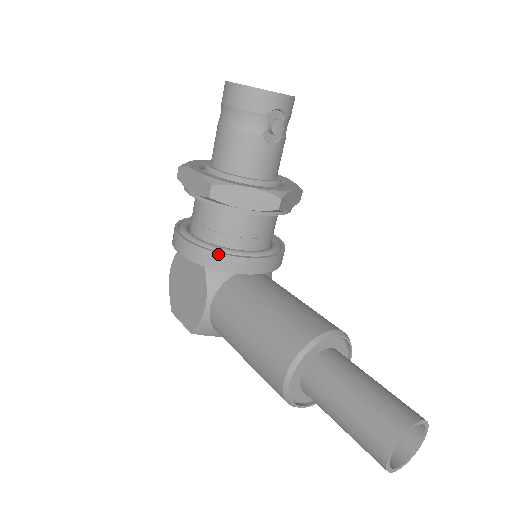
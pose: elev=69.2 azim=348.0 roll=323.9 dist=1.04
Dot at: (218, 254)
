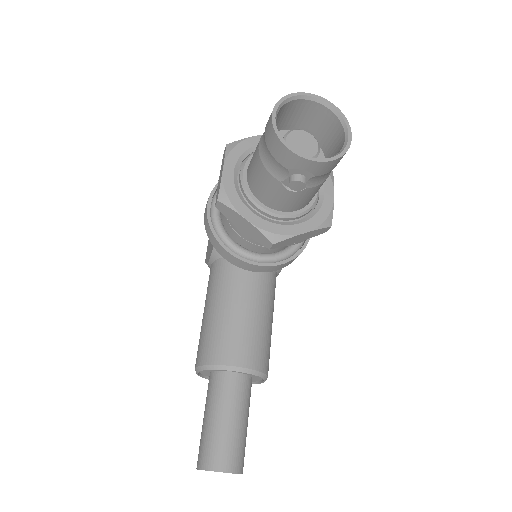
Dot at: (218, 242)
